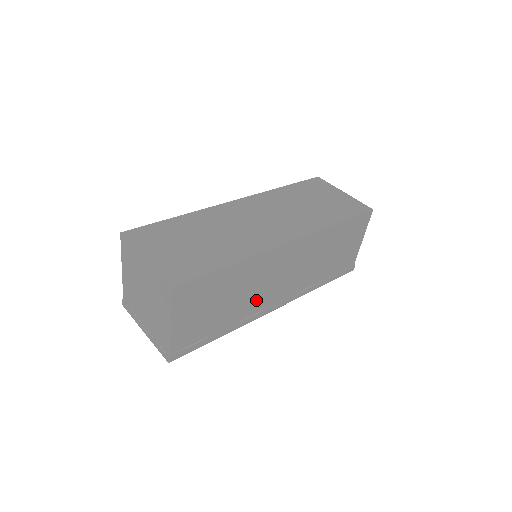
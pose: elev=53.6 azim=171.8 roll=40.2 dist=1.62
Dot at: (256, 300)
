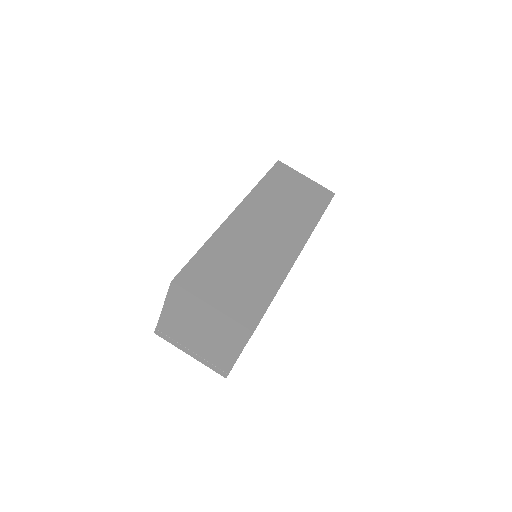
Dot at: occluded
